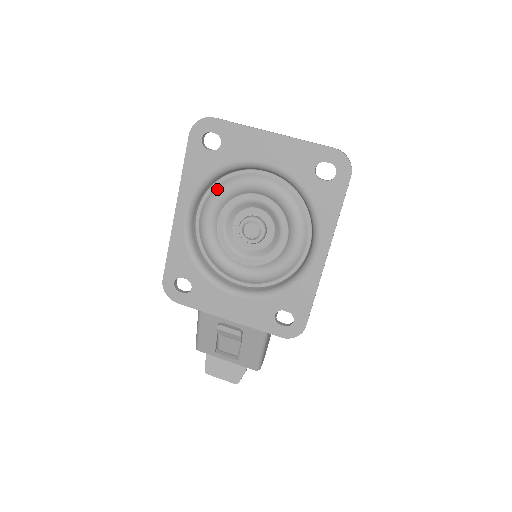
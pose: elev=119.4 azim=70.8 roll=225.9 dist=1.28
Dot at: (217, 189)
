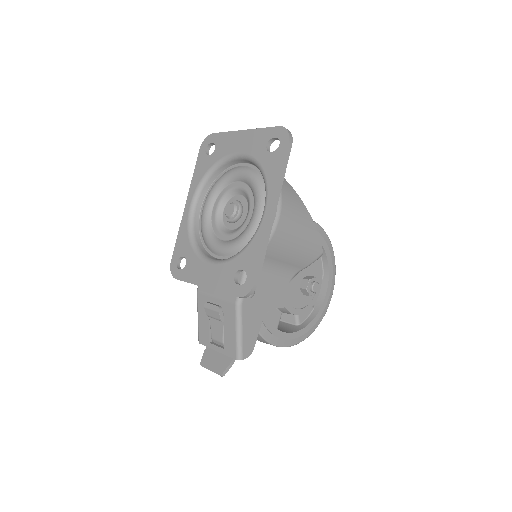
Dot at: (213, 185)
